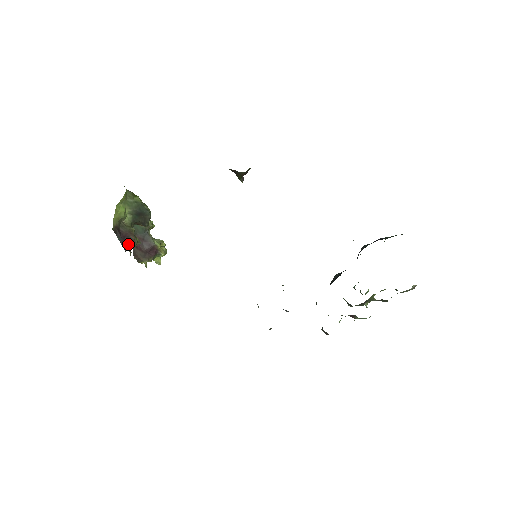
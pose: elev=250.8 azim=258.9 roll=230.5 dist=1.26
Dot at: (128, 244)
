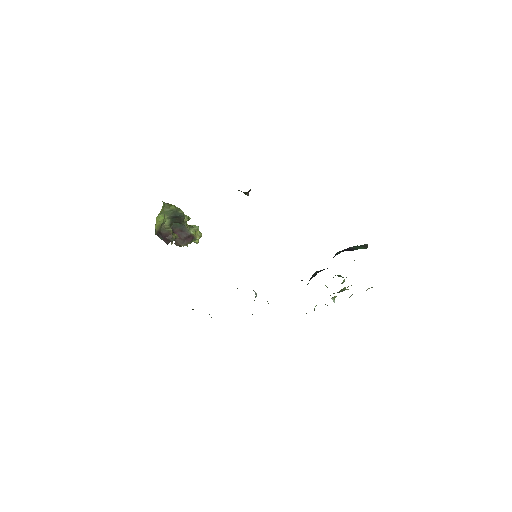
Dot at: (168, 241)
